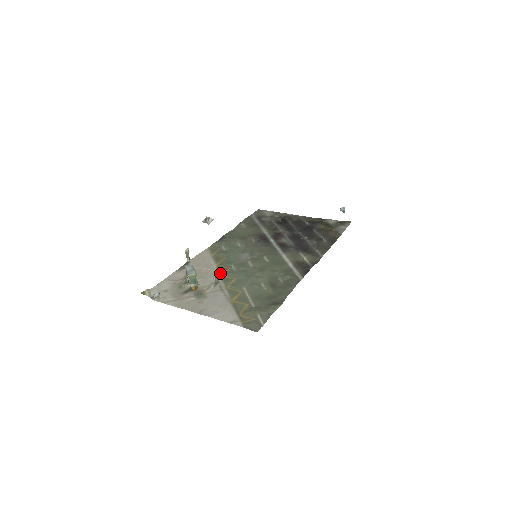
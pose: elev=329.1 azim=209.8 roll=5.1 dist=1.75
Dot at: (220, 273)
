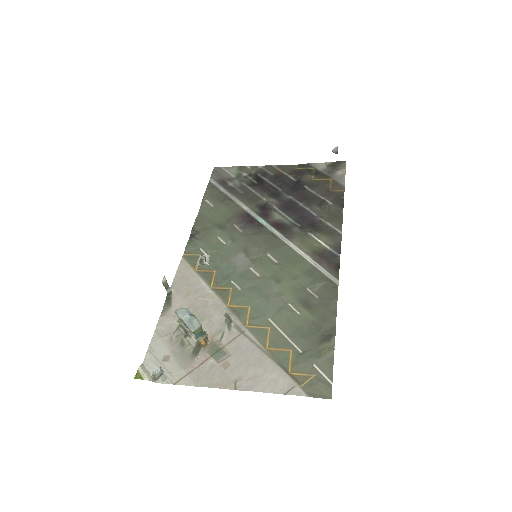
Dot at: (223, 301)
